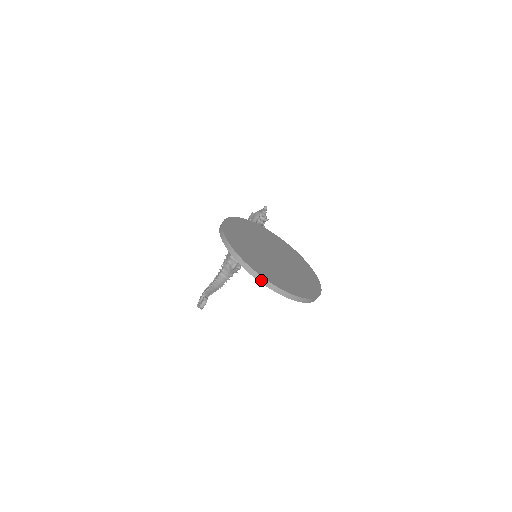
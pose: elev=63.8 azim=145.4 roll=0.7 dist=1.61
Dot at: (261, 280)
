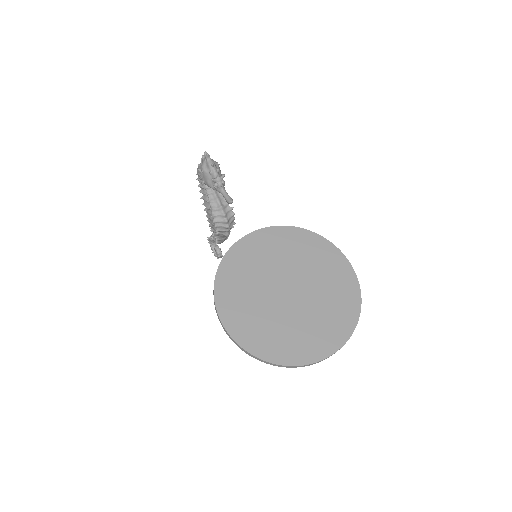
Dot at: occluded
